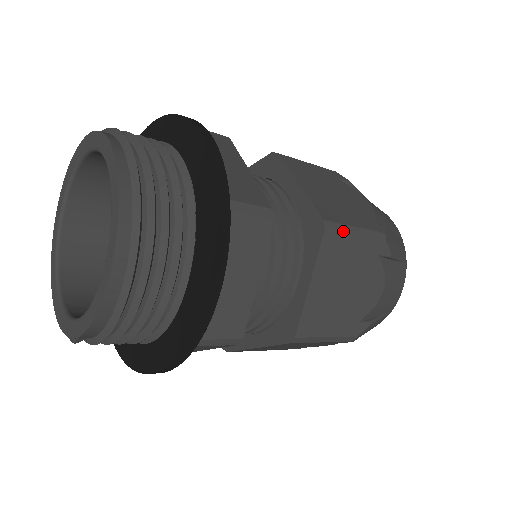
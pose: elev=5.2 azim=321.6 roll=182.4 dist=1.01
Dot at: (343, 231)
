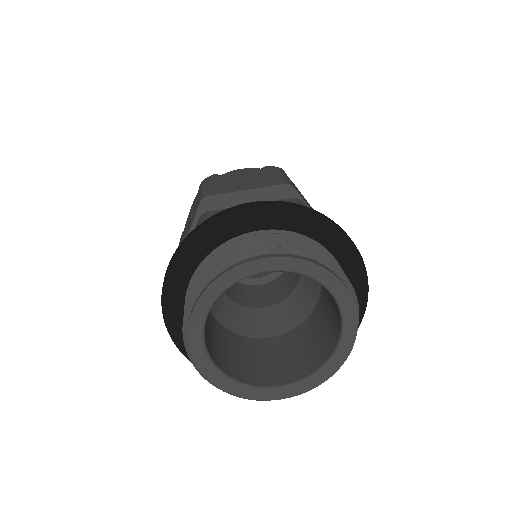
Dot at: occluded
